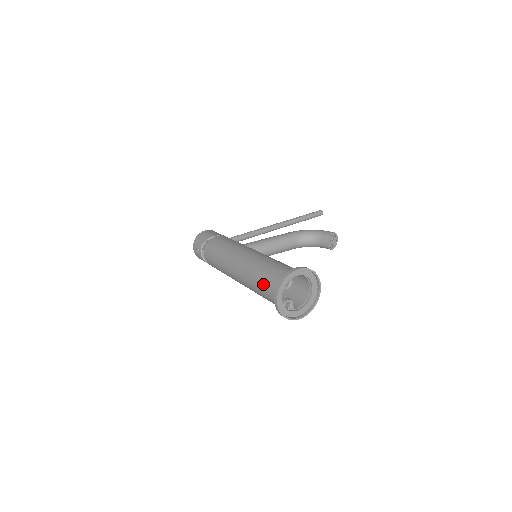
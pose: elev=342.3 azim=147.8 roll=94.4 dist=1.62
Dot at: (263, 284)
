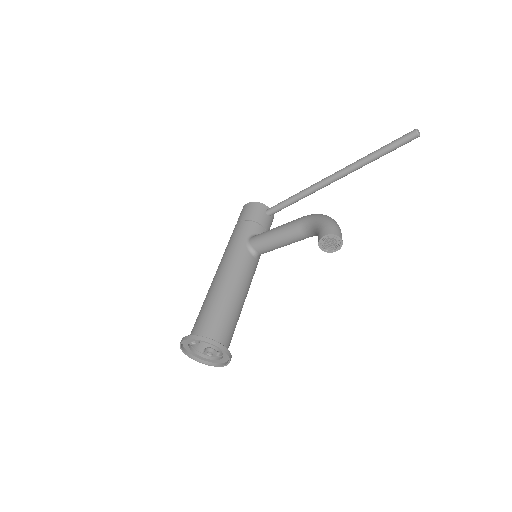
Dot at: occluded
